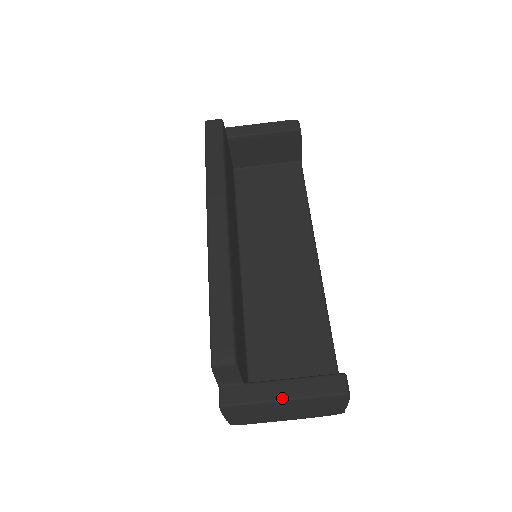
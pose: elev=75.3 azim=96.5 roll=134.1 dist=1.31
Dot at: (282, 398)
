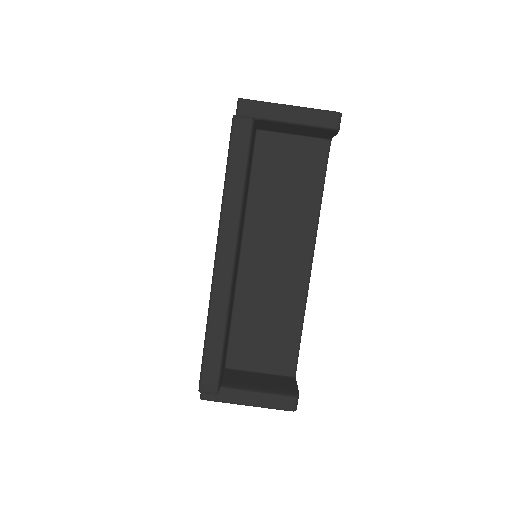
Dot at: (247, 404)
